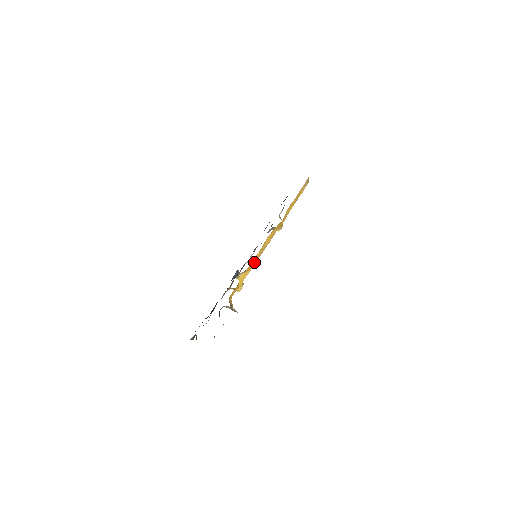
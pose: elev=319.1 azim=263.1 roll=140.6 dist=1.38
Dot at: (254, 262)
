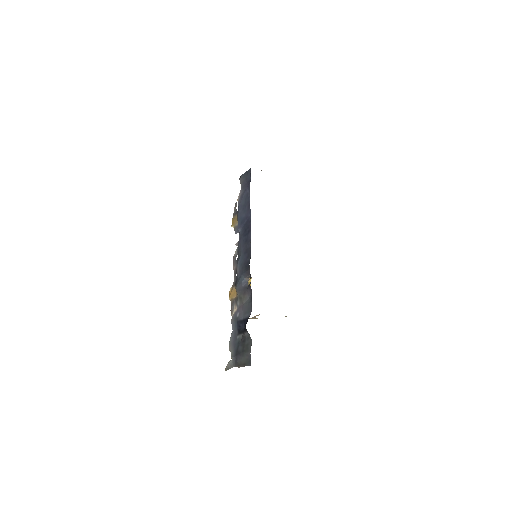
Dot at: occluded
